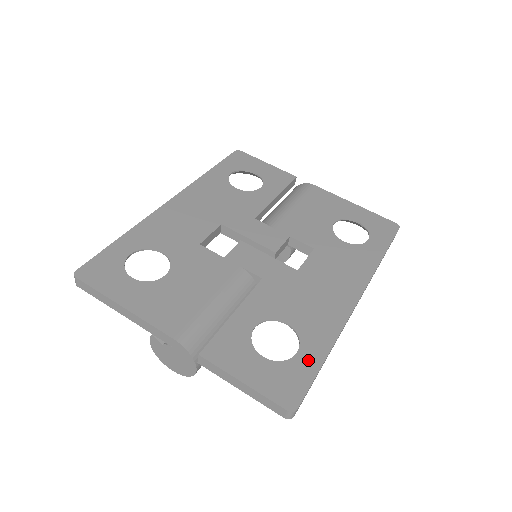
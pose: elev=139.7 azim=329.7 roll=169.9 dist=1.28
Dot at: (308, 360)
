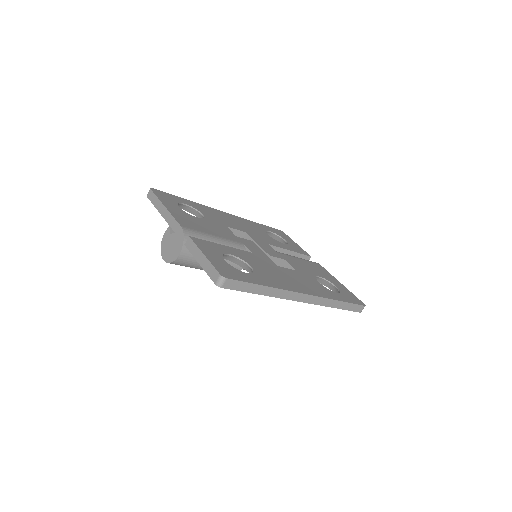
Dot at: (251, 278)
